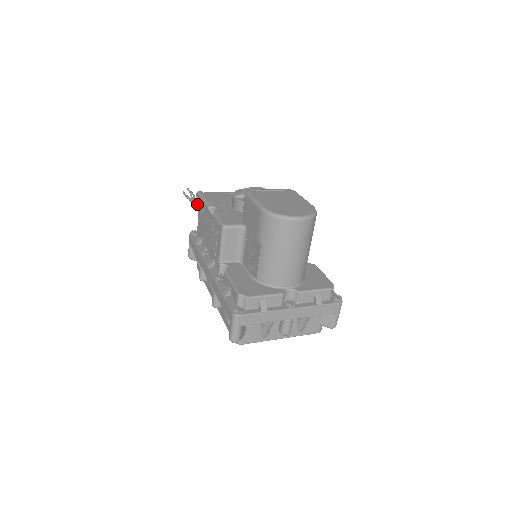
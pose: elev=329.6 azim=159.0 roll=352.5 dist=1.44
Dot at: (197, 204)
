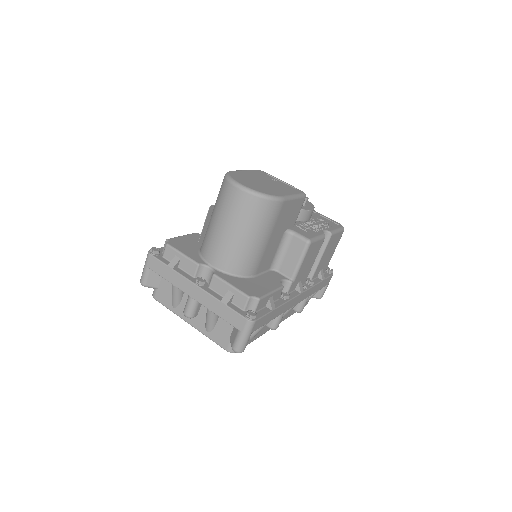
Dot at: occluded
